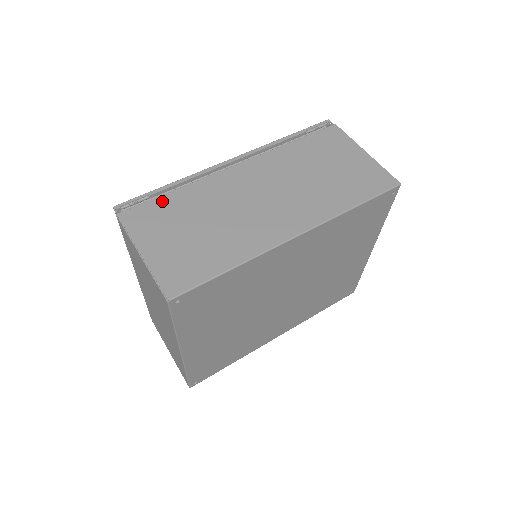
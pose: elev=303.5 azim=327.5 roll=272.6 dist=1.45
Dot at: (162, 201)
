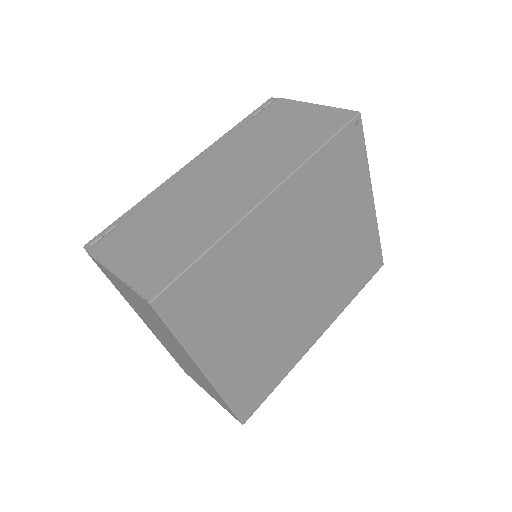
Dot at: (128, 223)
